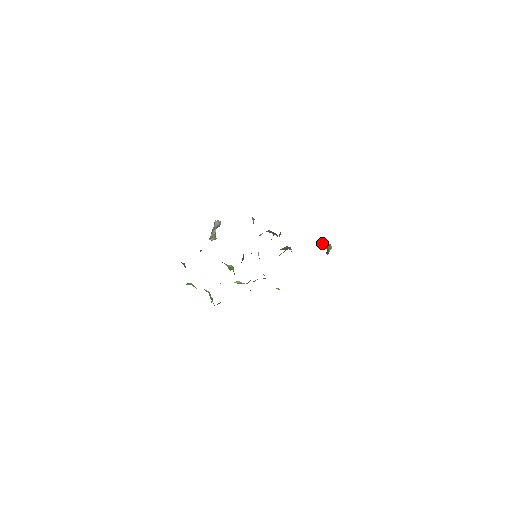
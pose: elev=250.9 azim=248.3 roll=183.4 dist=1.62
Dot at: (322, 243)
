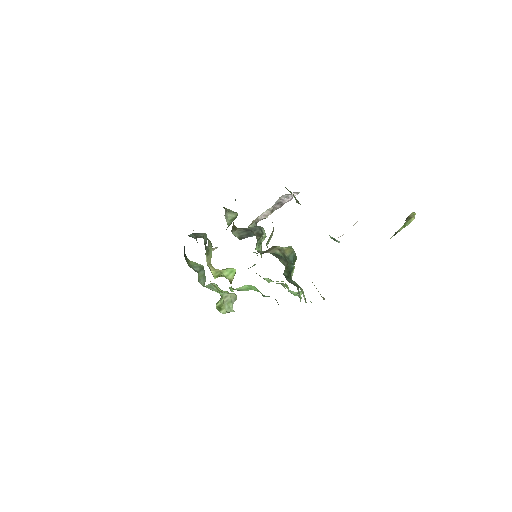
Dot at: occluded
